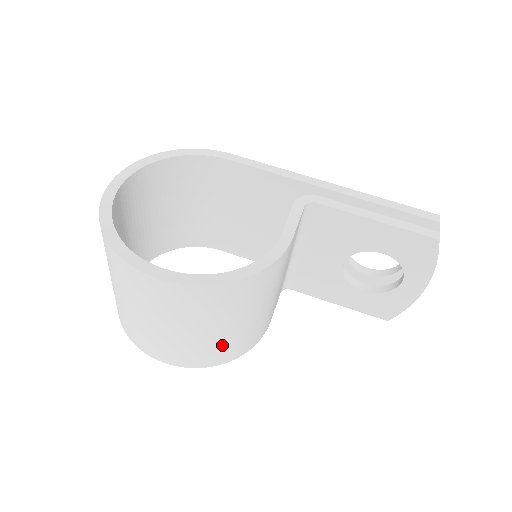
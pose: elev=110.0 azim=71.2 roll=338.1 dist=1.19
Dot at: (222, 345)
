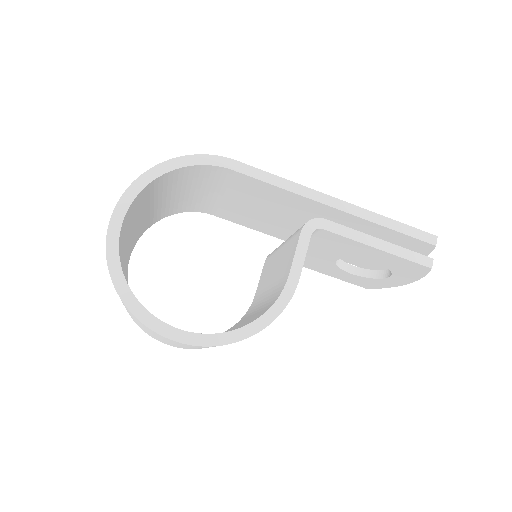
Dot at: occluded
